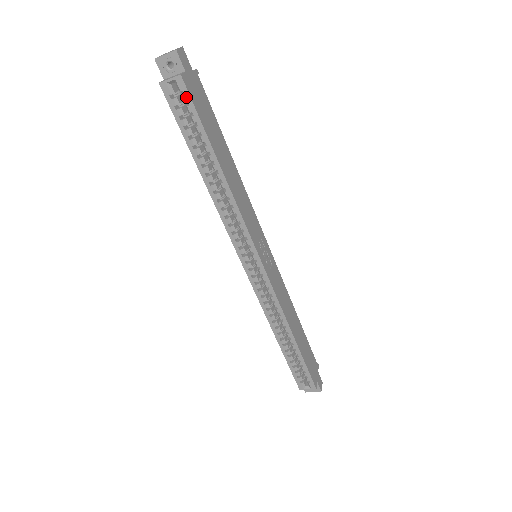
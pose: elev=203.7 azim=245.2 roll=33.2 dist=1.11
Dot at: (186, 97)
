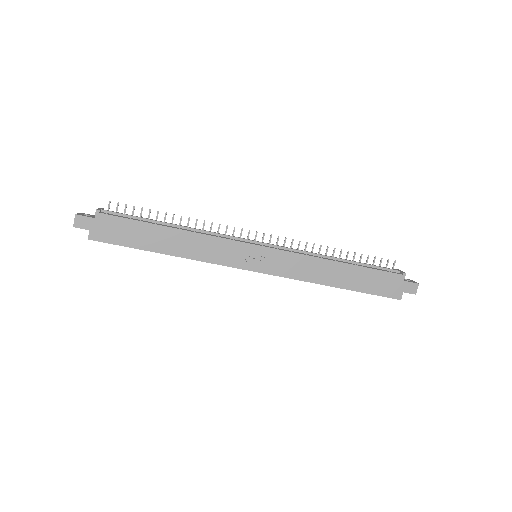
Dot at: (105, 242)
